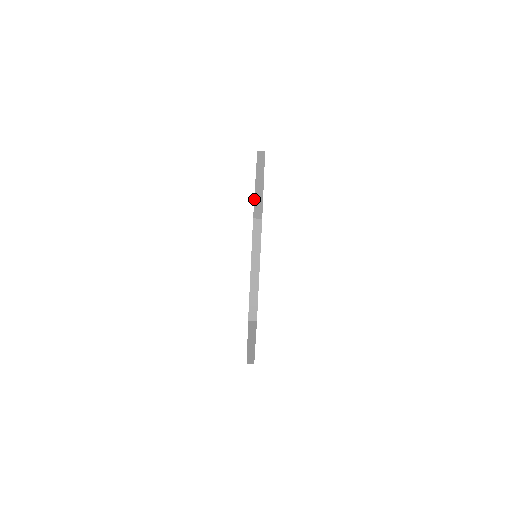
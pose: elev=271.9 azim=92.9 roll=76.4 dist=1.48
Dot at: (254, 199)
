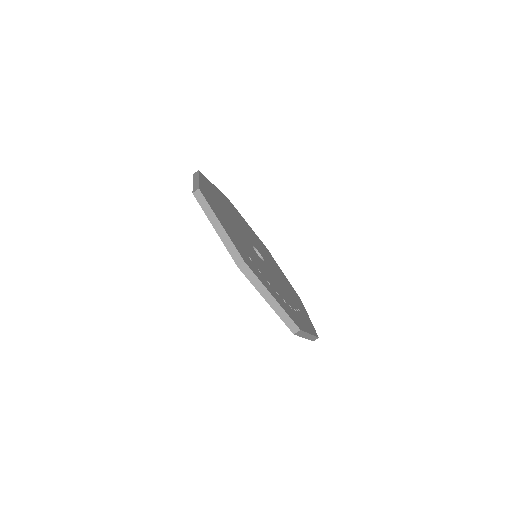
Dot at: occluded
